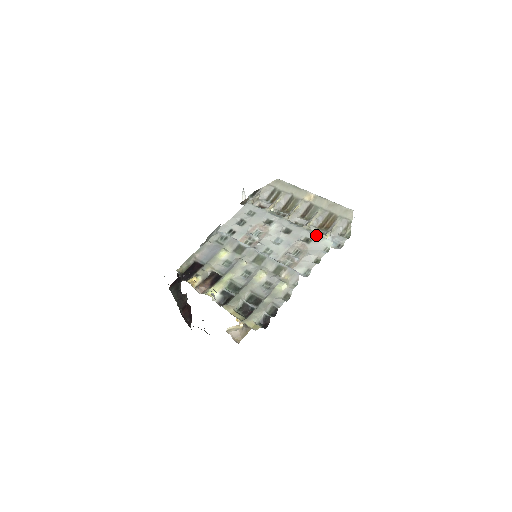
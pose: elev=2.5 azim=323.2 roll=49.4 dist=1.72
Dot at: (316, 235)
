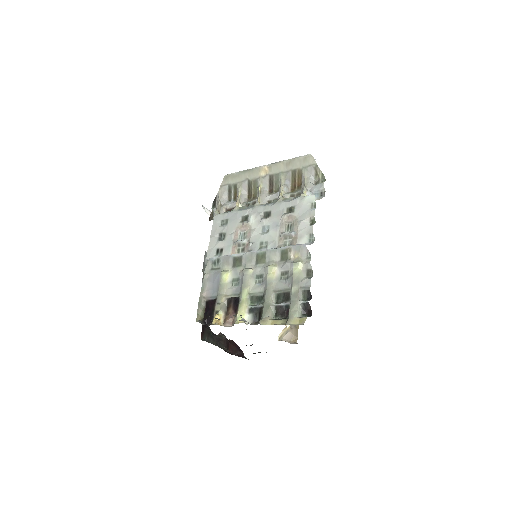
Dot at: (294, 200)
